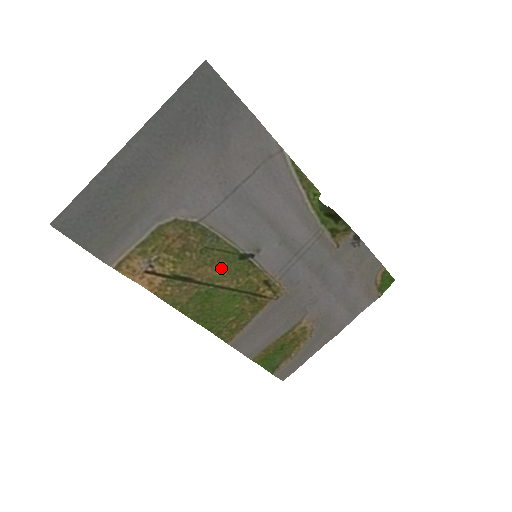
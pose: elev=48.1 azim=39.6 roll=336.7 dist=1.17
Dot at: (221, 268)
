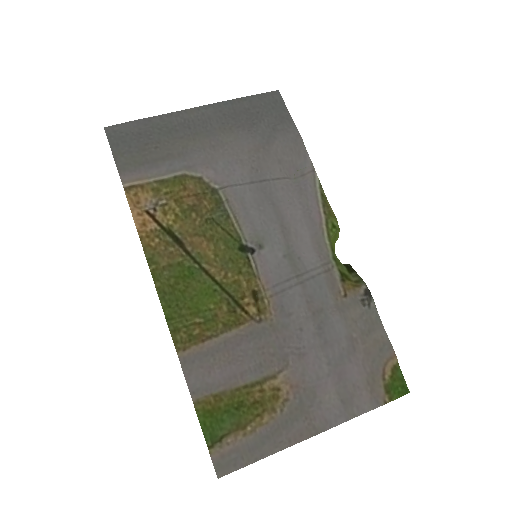
Dot at: (216, 250)
